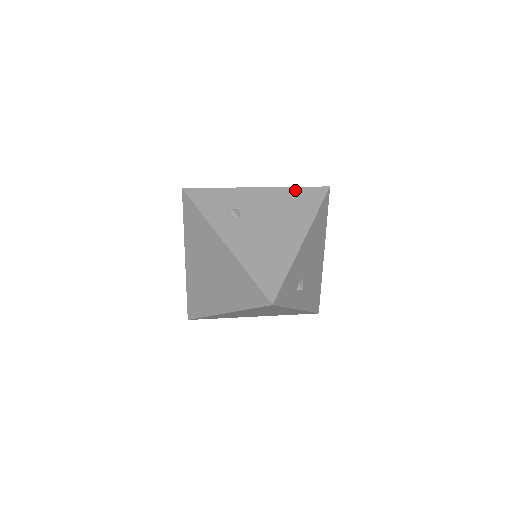
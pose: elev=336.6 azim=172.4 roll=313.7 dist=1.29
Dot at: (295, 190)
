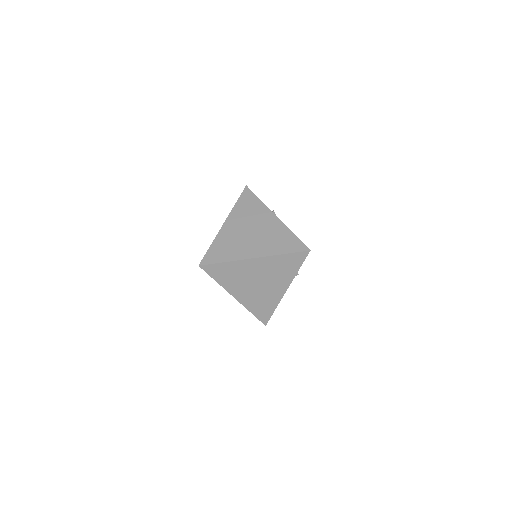
Dot at: occluded
